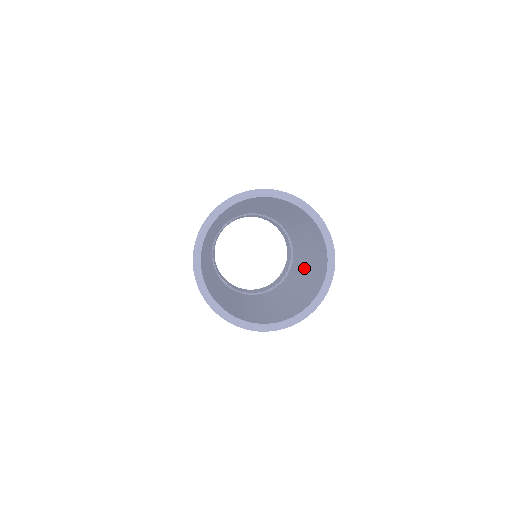
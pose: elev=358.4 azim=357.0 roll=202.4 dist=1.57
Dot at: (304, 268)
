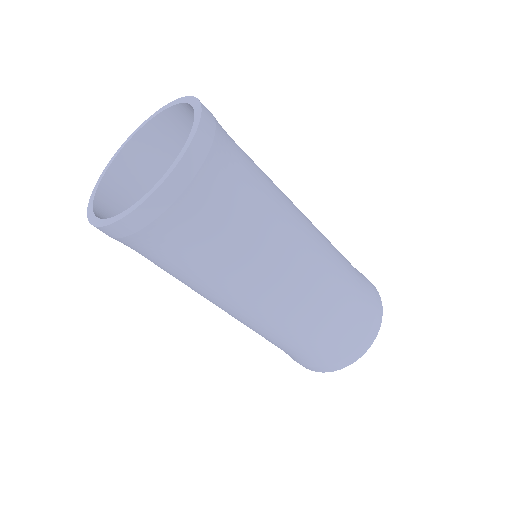
Dot at: (288, 246)
